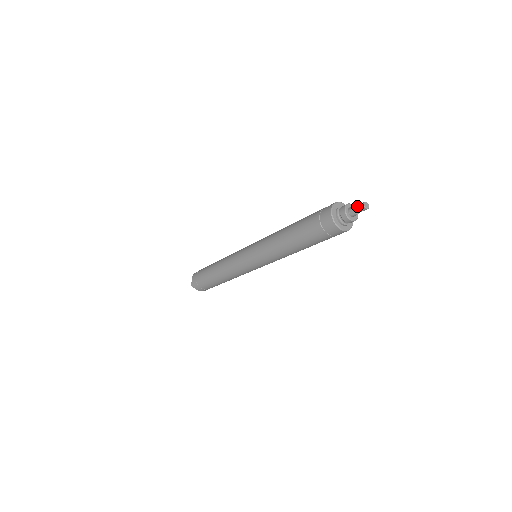
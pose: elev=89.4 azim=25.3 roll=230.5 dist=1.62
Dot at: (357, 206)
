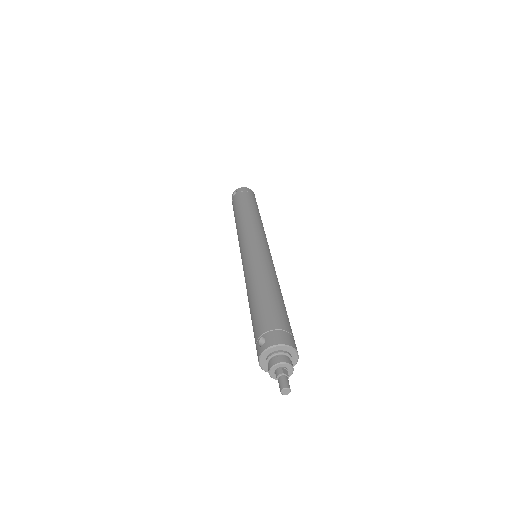
Dot at: occluded
